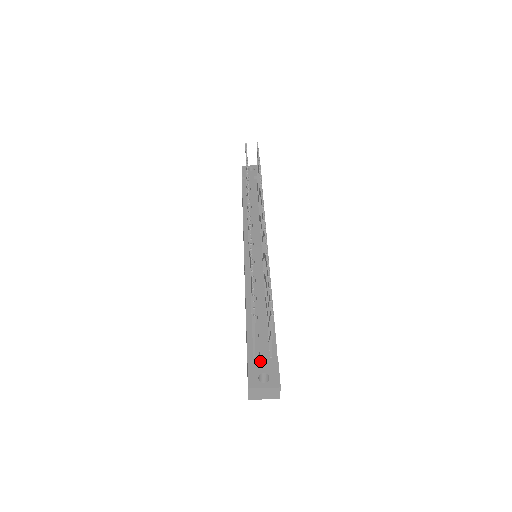
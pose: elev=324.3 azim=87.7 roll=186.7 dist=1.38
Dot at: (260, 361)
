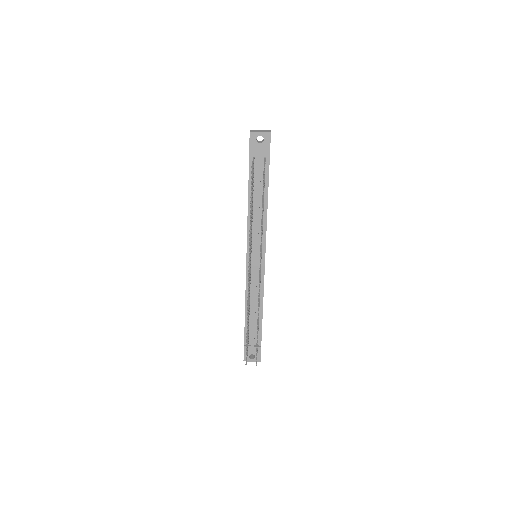
Dot at: (251, 348)
